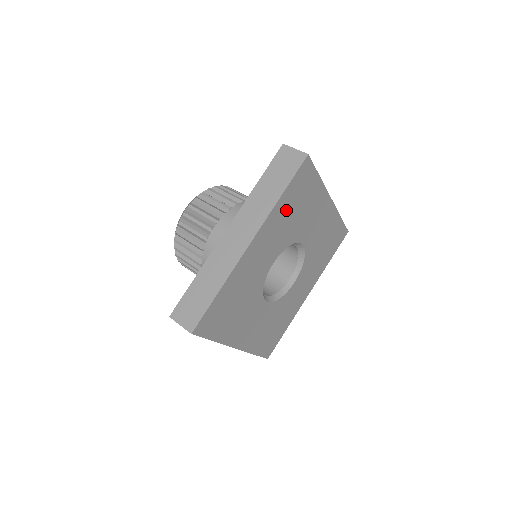
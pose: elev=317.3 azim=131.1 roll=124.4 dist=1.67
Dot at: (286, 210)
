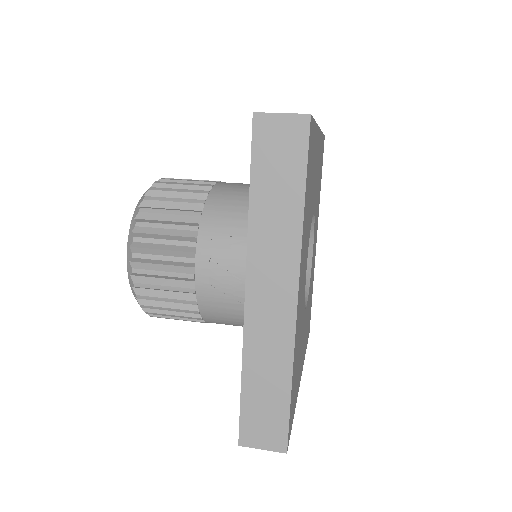
Dot at: (320, 161)
